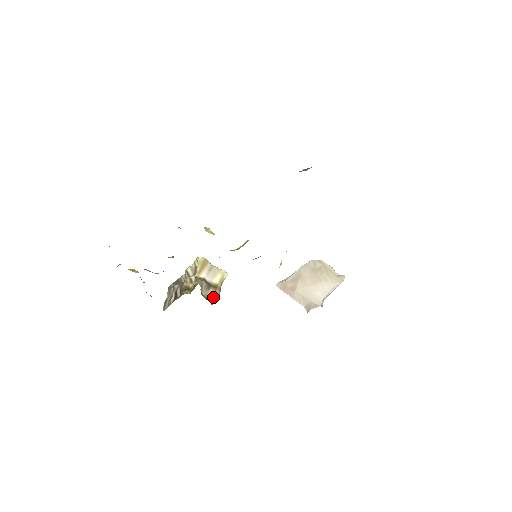
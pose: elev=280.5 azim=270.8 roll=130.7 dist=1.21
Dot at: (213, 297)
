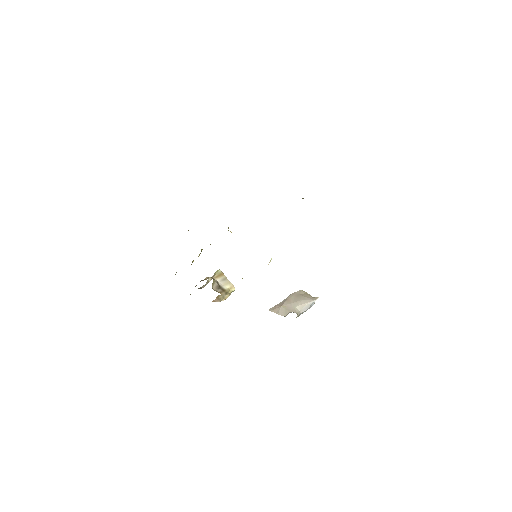
Dot at: occluded
